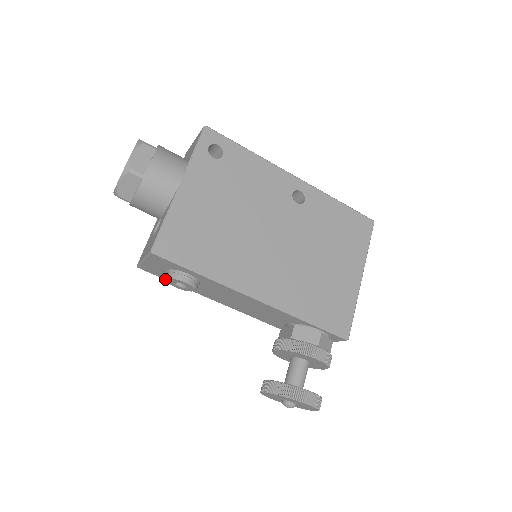
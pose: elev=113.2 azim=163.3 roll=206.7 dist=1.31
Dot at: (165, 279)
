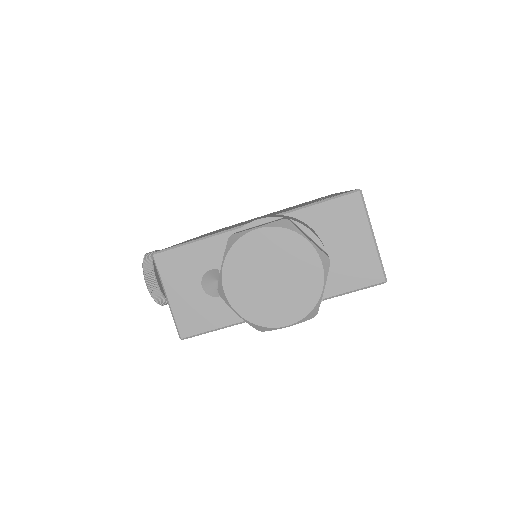
Dot at: occluded
